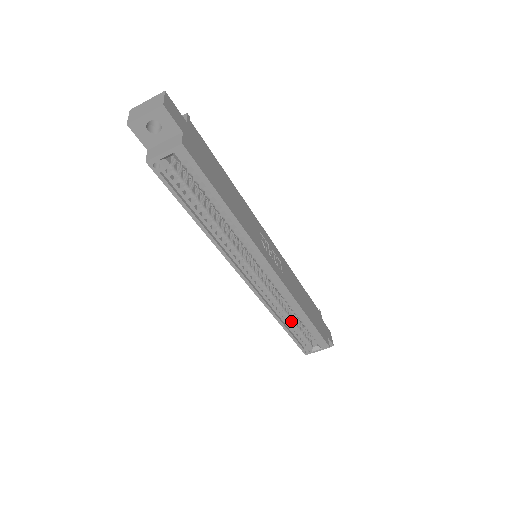
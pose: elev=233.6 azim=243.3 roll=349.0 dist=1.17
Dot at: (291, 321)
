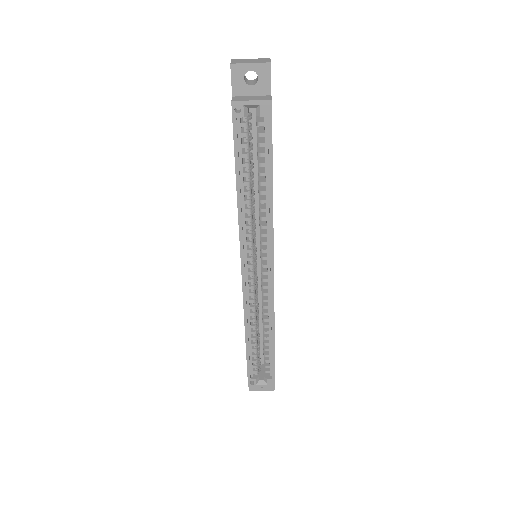
Dot at: (256, 339)
